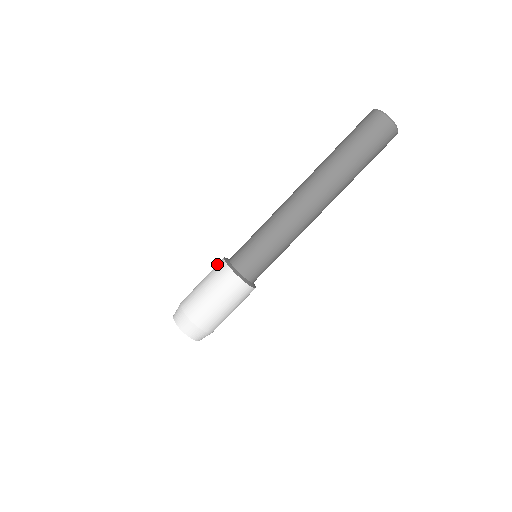
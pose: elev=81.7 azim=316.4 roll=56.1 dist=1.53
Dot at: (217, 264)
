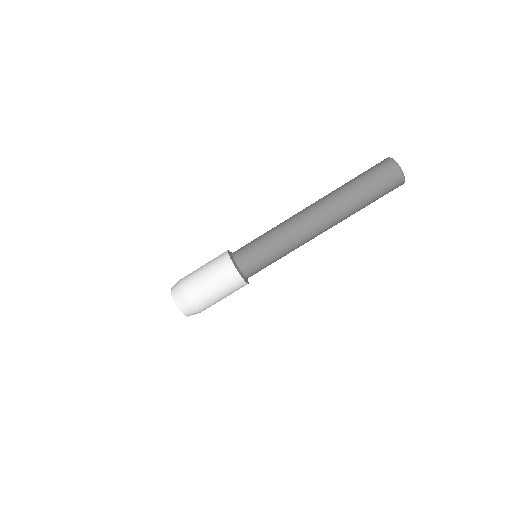
Dot at: (221, 255)
